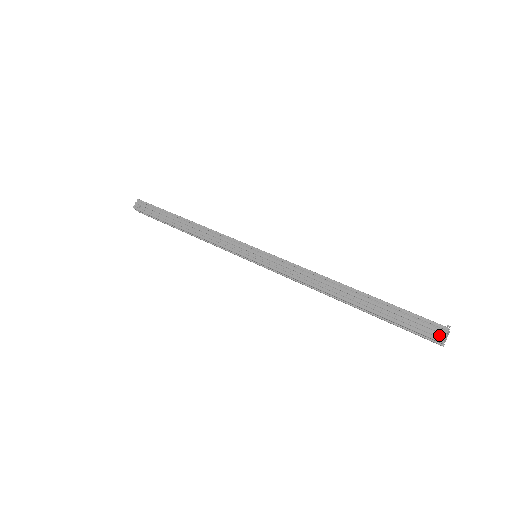
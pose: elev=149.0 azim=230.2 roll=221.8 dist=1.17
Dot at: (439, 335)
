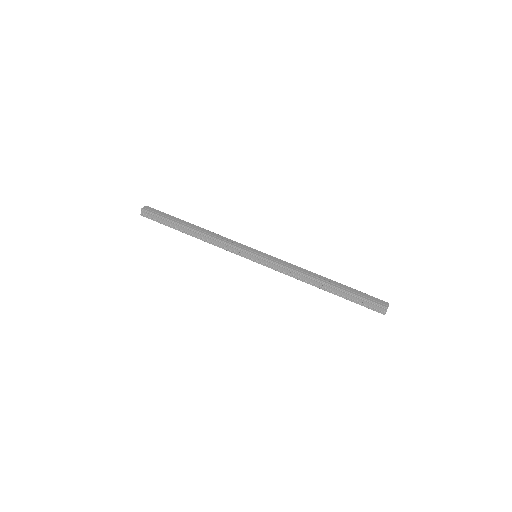
Dot at: (383, 311)
